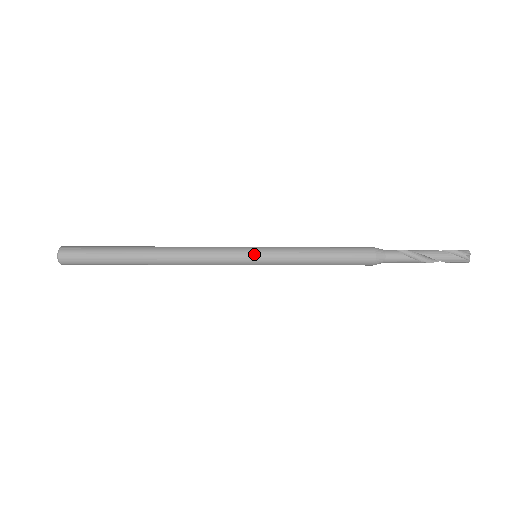
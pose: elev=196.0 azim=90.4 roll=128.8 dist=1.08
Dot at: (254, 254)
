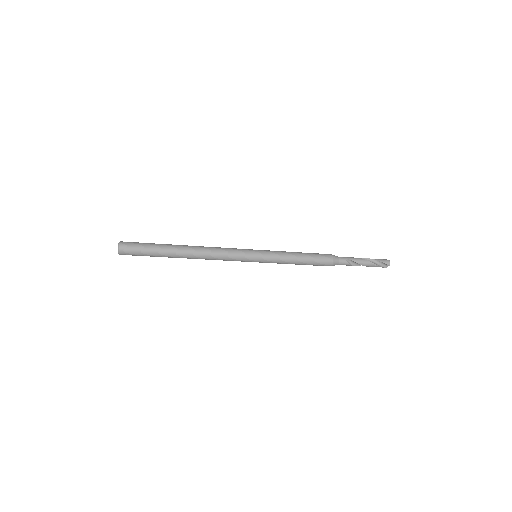
Dot at: (255, 261)
